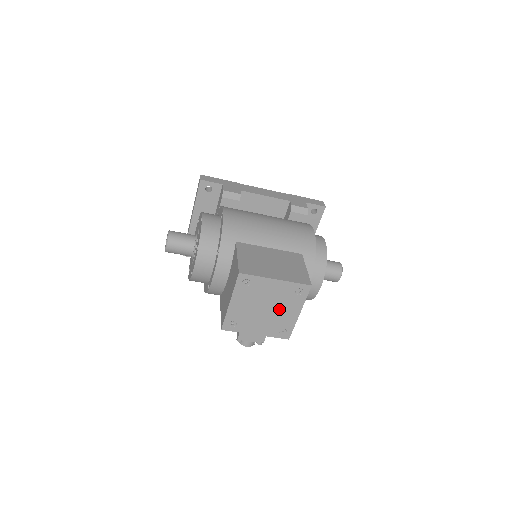
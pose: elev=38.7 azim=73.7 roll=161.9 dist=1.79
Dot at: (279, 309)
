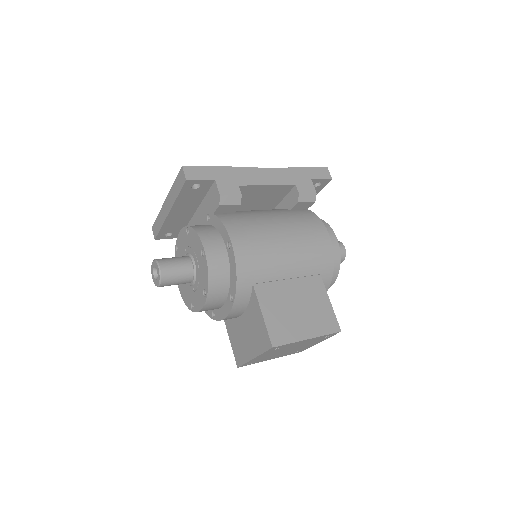
Dot at: (301, 346)
